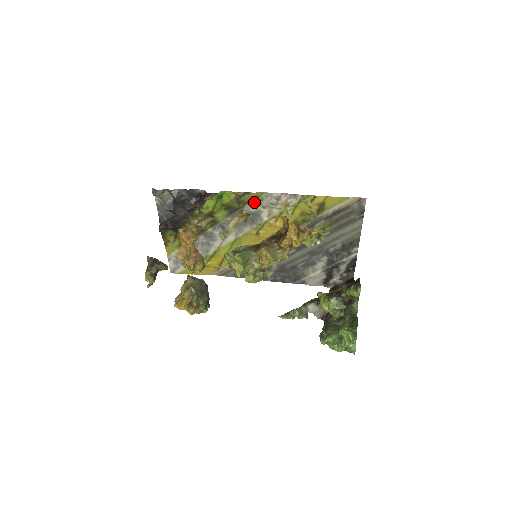
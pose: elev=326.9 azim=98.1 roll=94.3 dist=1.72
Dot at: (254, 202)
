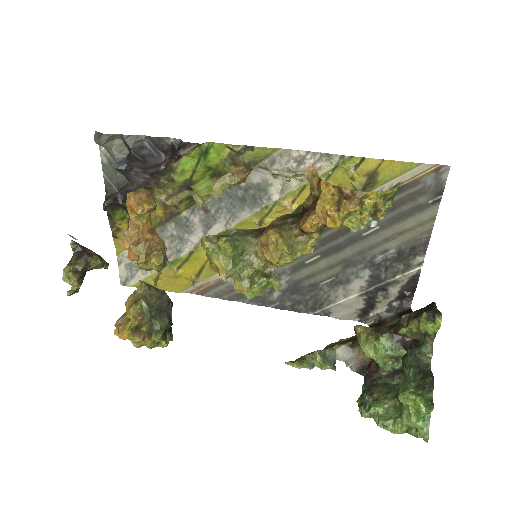
Dot at: (260, 166)
